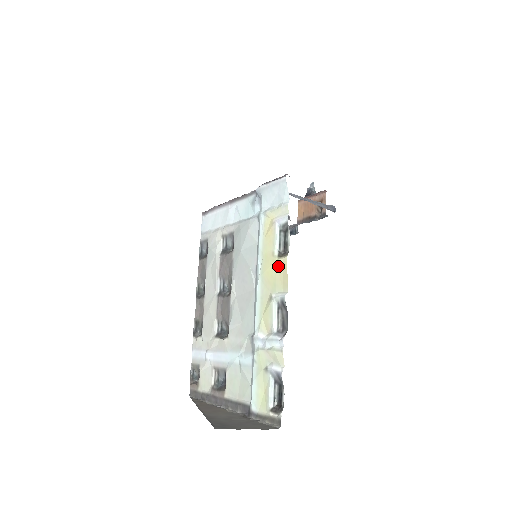
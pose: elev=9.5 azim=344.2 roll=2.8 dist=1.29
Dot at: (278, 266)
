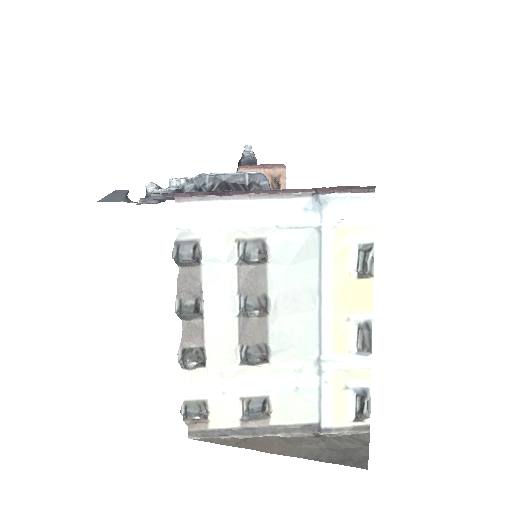
Dot at: (359, 288)
